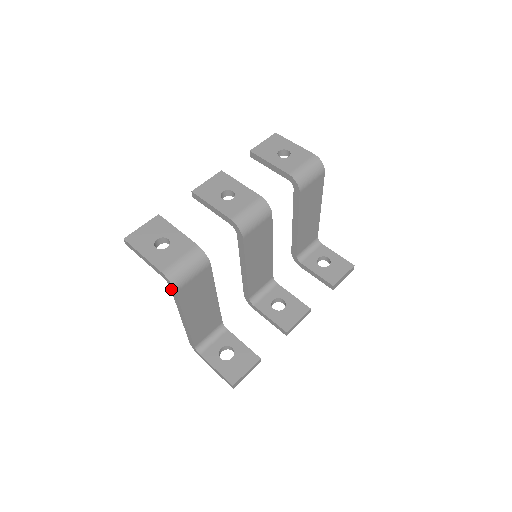
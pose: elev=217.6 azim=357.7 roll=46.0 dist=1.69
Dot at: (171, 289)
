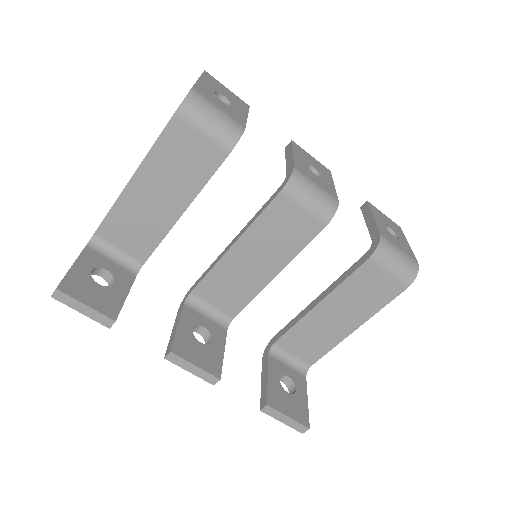
Dot at: occluded
